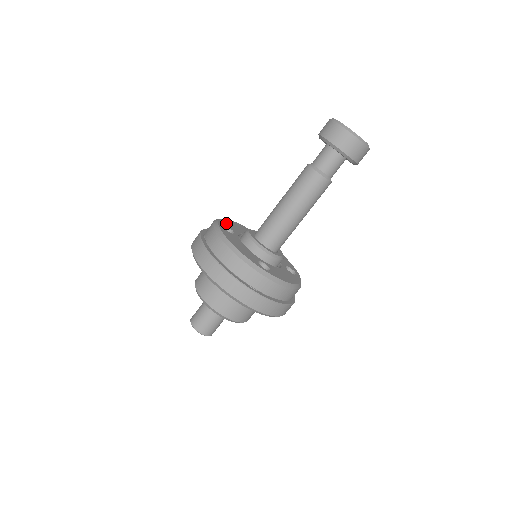
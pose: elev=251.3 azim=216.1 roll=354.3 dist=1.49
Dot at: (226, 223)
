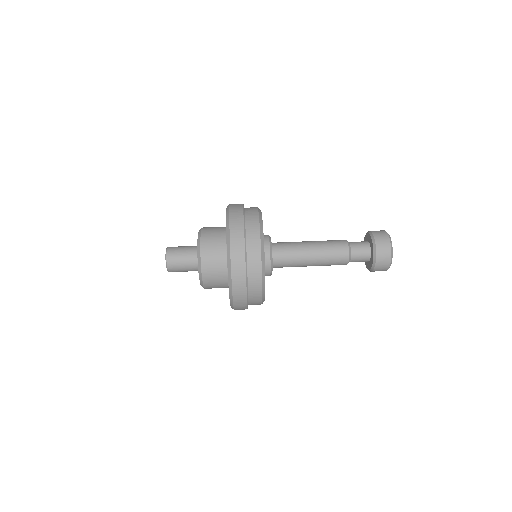
Dot at: occluded
